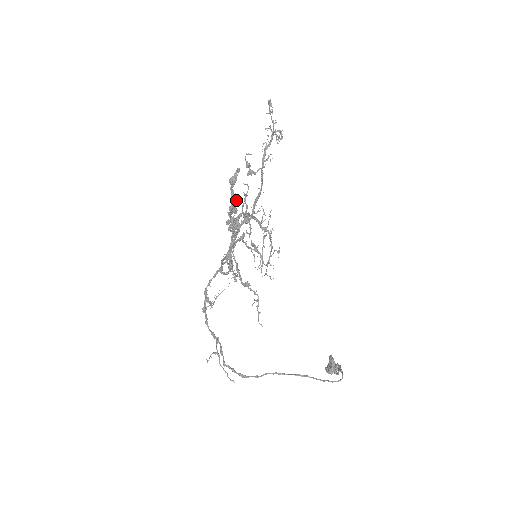
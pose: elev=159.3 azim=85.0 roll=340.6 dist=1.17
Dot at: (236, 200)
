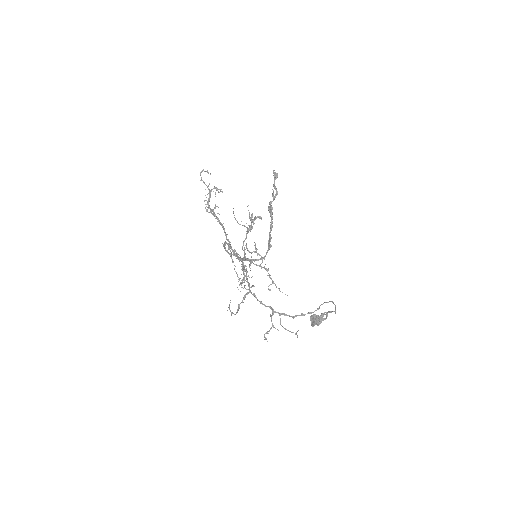
Dot at: occluded
